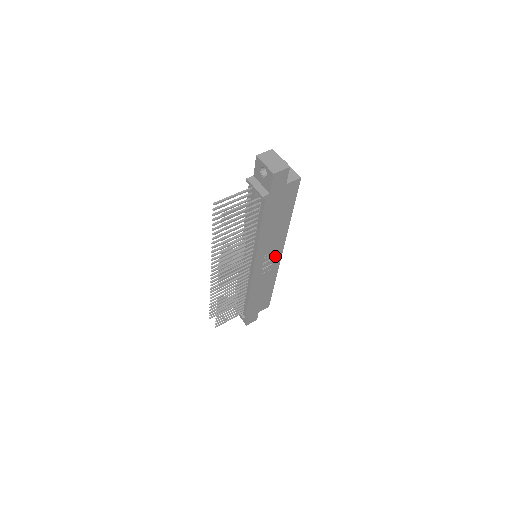
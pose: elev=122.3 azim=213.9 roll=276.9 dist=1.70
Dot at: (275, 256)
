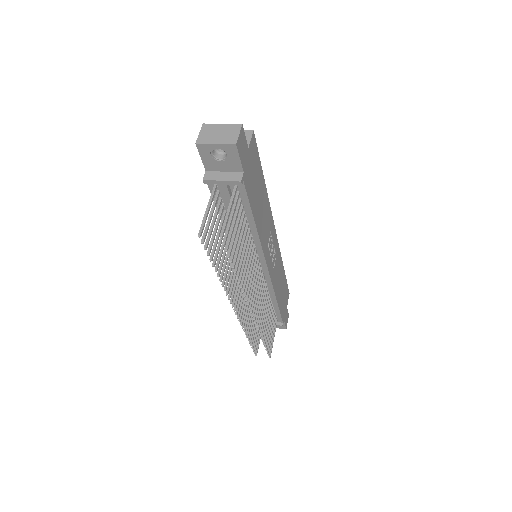
Dot at: (273, 239)
